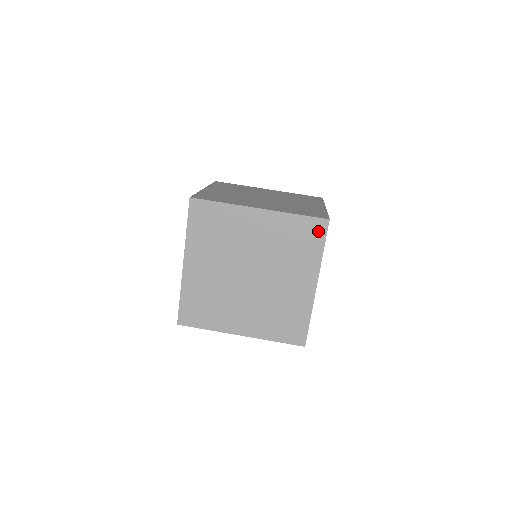
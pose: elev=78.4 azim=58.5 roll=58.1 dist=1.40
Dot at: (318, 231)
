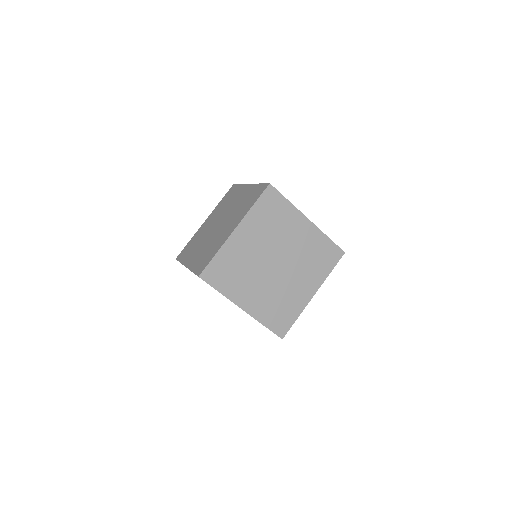
Dot at: occluded
